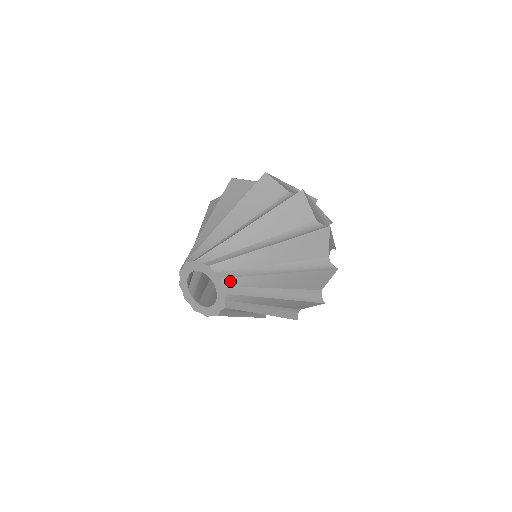
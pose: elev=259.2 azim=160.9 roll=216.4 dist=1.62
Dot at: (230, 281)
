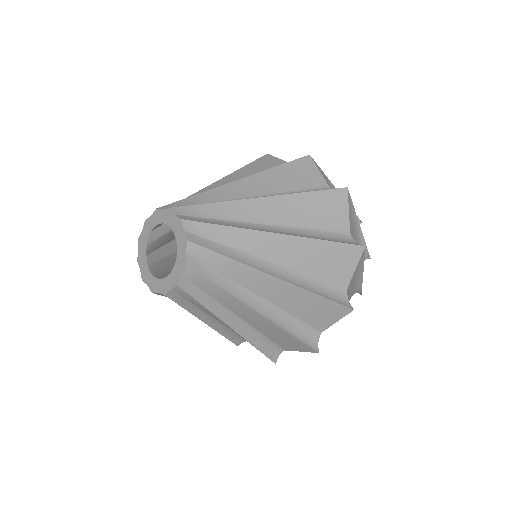
Dot at: (183, 293)
